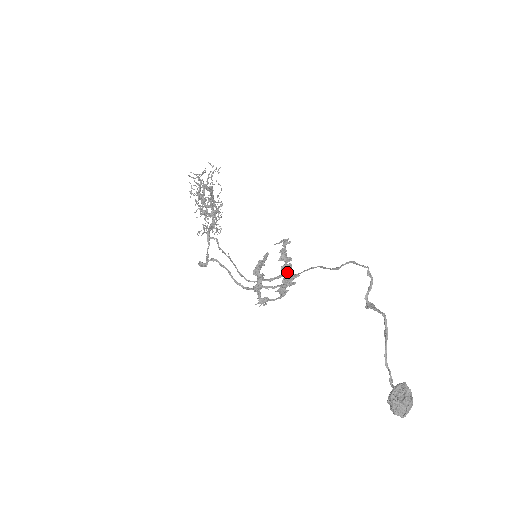
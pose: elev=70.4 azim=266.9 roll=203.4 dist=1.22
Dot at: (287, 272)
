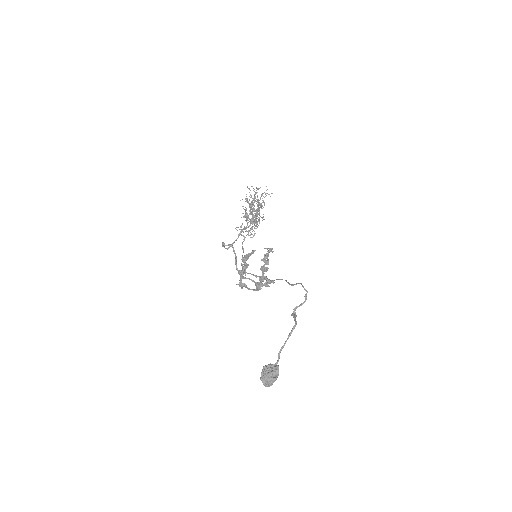
Dot at: occluded
